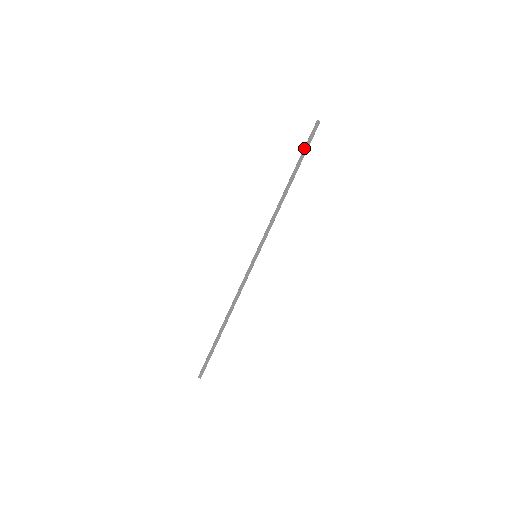
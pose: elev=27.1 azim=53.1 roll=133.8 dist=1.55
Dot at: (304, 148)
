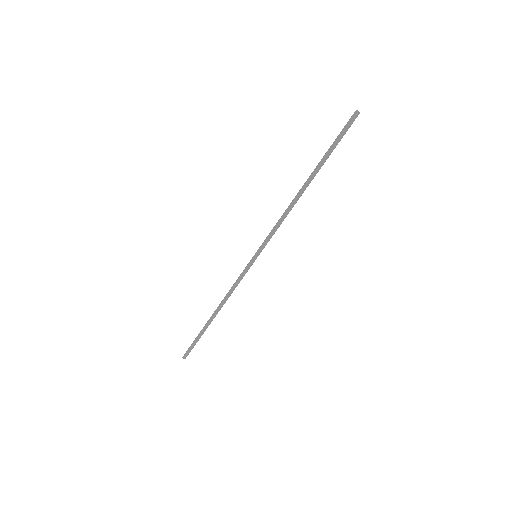
Dot at: (334, 145)
